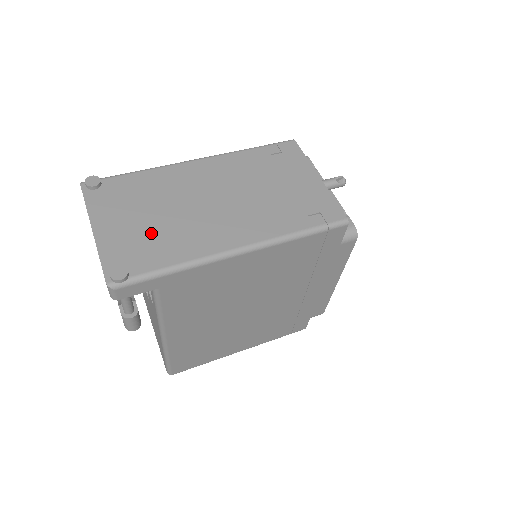
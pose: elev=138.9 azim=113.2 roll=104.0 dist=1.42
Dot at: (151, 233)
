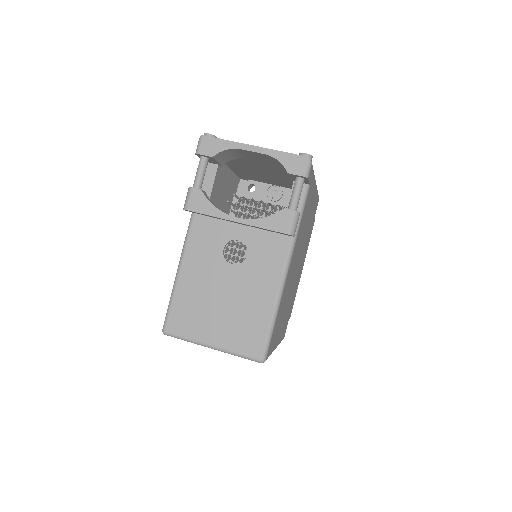
Dot at: occluded
